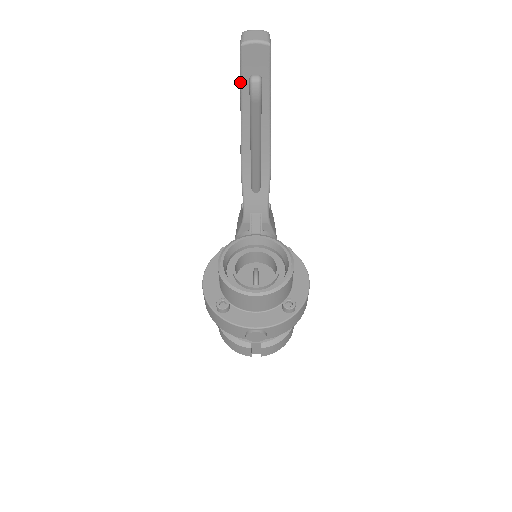
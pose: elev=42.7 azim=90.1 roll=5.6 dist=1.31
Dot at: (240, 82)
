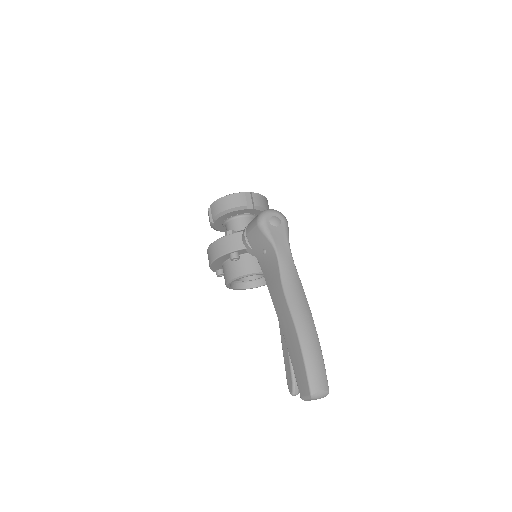
Dot at: (293, 369)
